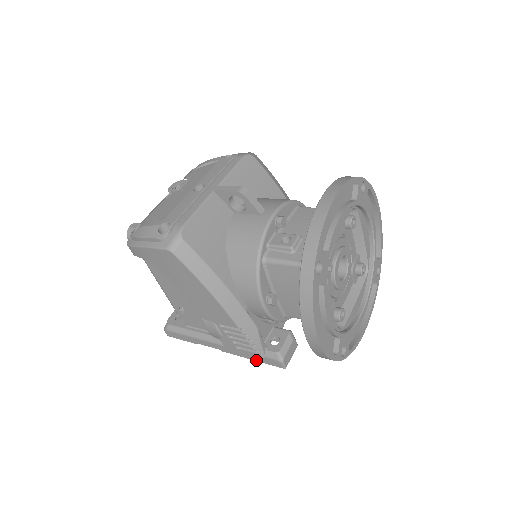
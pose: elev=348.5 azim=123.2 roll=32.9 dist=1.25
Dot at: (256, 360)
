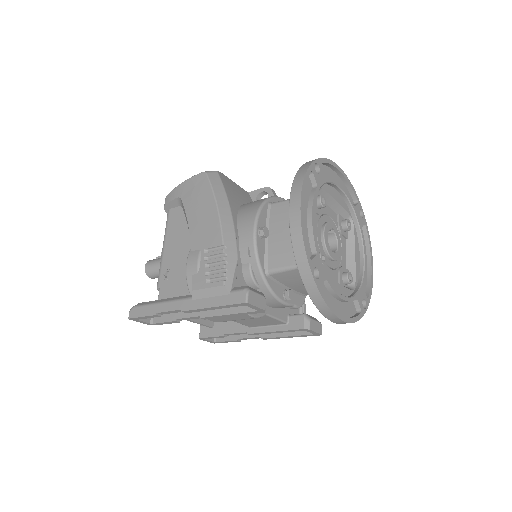
Dot at: (217, 305)
